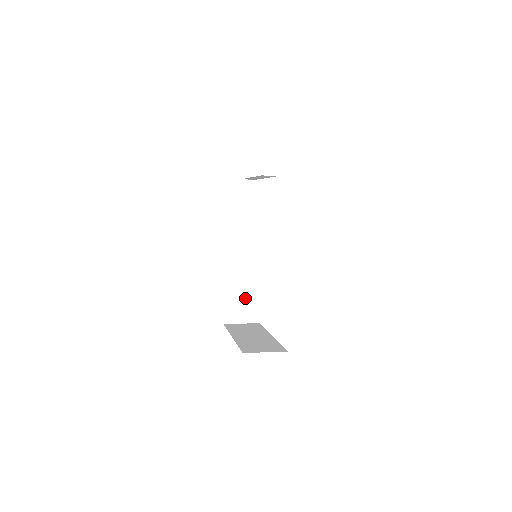
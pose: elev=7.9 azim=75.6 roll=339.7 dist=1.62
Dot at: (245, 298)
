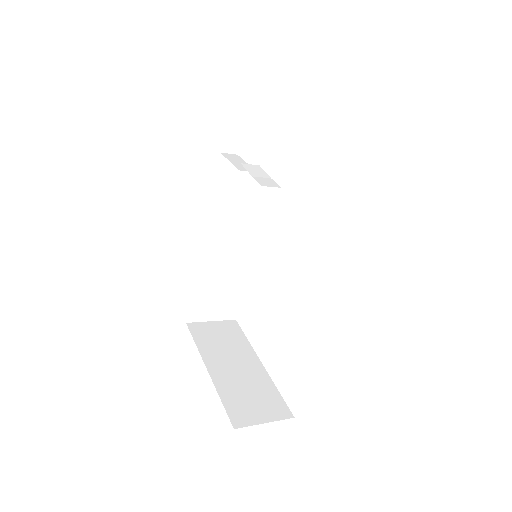
Dot at: (221, 290)
